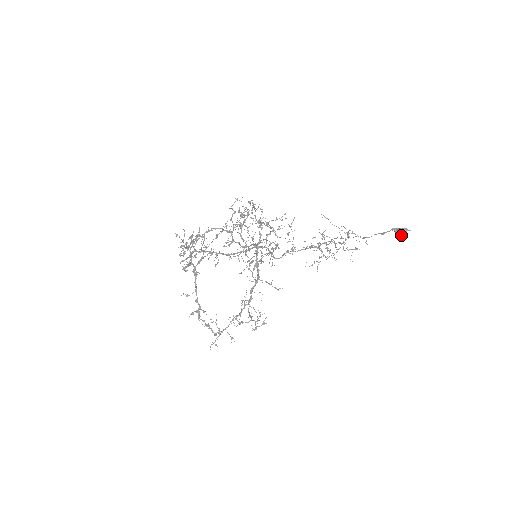
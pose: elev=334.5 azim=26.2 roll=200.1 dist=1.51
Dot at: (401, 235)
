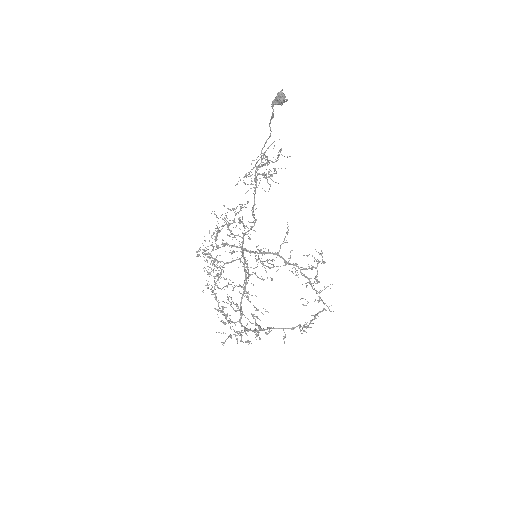
Dot at: (284, 101)
